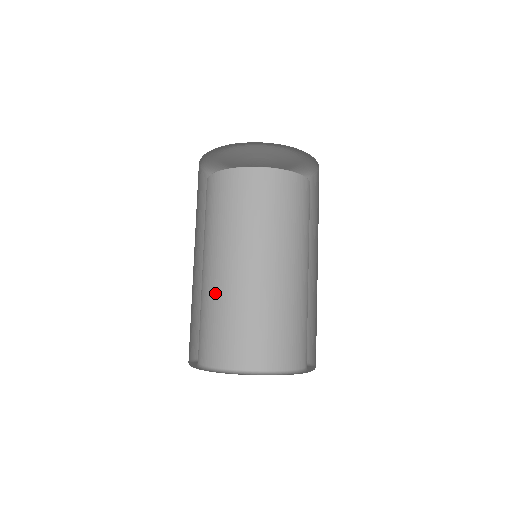
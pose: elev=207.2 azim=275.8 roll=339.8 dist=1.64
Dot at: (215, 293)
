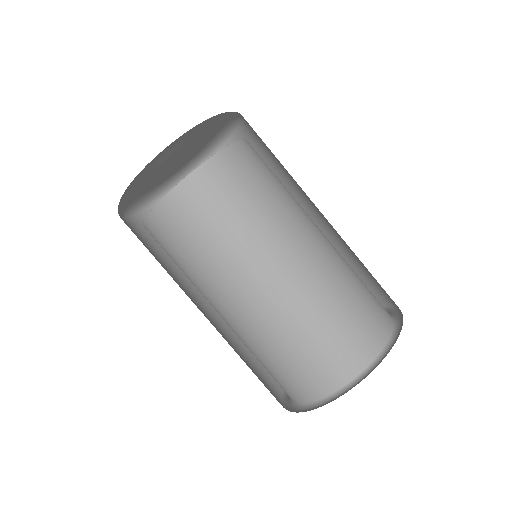
Dot at: (241, 339)
